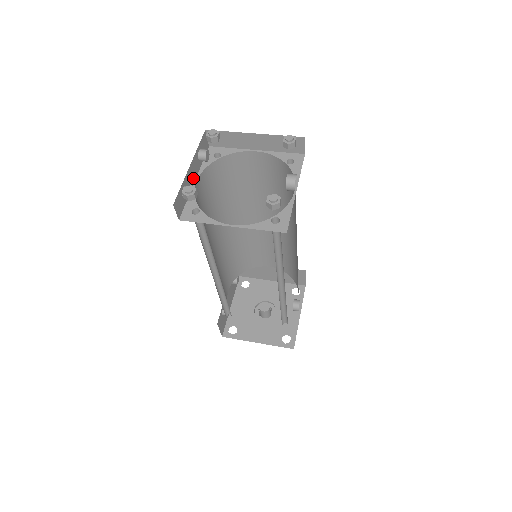
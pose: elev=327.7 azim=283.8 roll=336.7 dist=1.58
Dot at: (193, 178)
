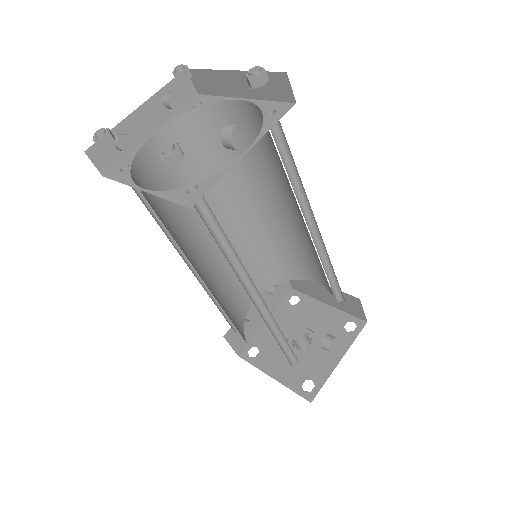
Dot at: (148, 128)
